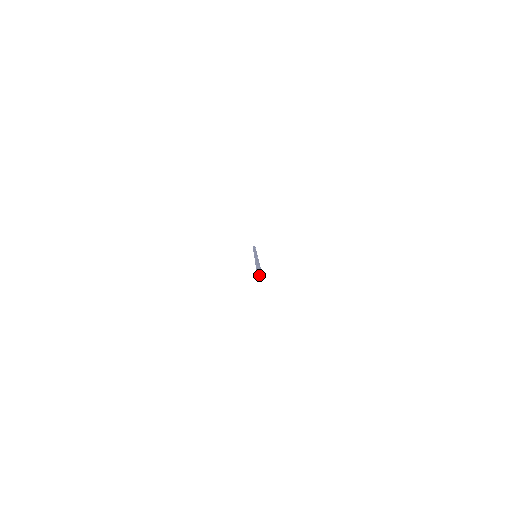
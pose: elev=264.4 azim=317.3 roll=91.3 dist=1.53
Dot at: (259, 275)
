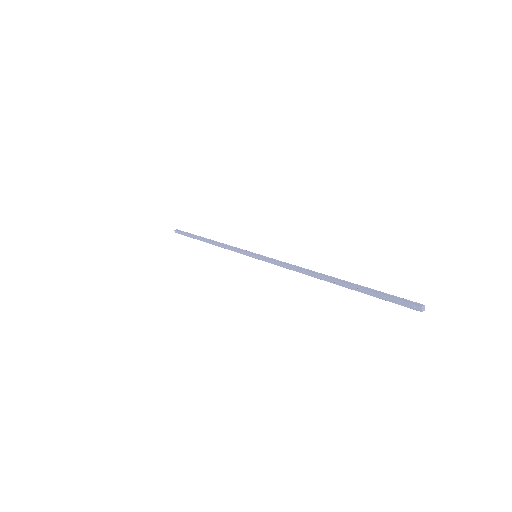
Dot at: (422, 310)
